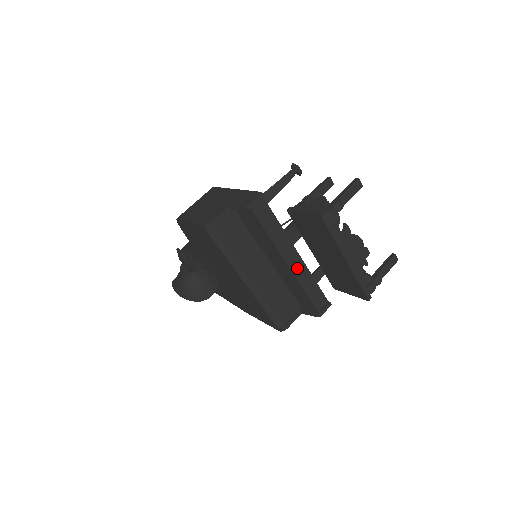
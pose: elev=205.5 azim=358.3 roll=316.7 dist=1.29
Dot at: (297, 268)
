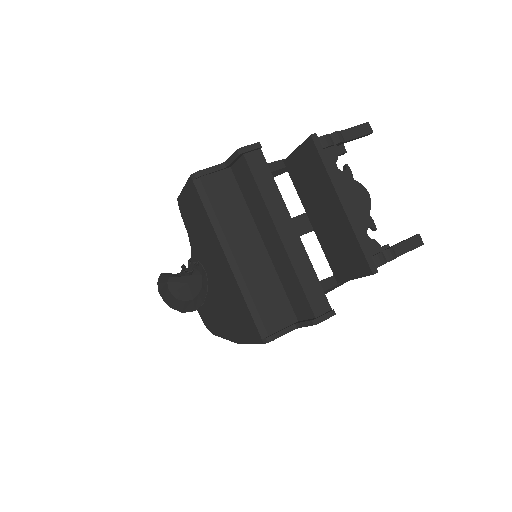
Dot at: (292, 247)
